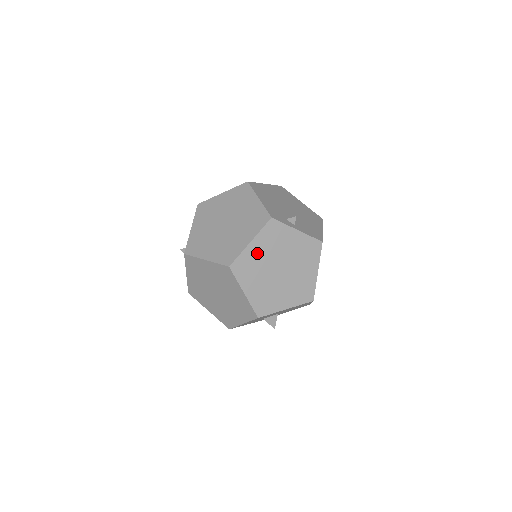
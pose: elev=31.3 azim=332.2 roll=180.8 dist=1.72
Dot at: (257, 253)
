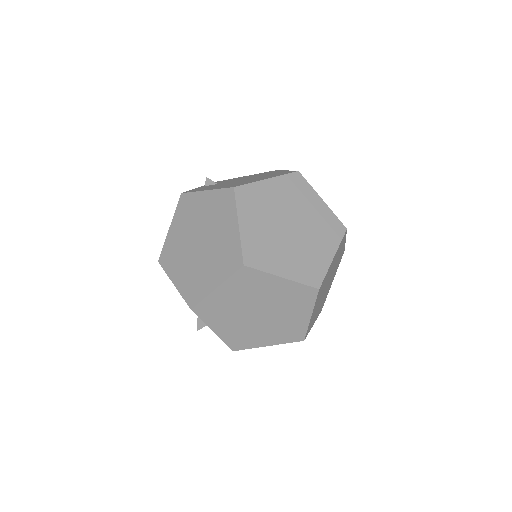
Dot at: (315, 309)
